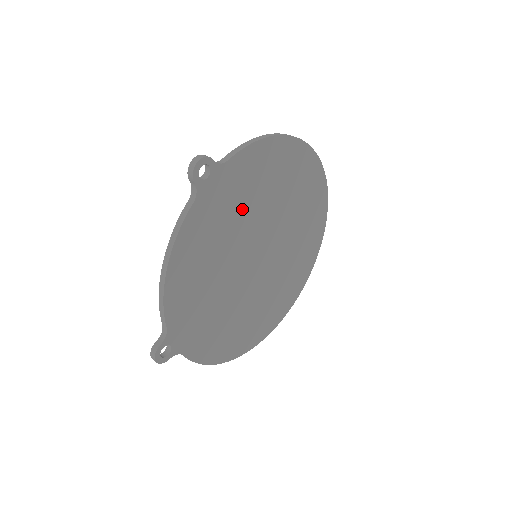
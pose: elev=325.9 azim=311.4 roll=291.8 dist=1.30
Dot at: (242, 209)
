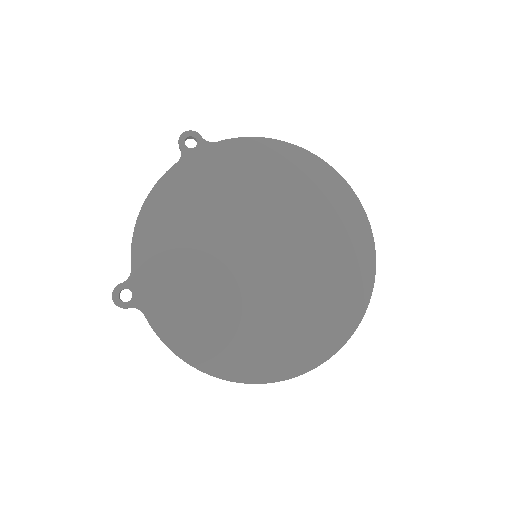
Dot at: (234, 192)
